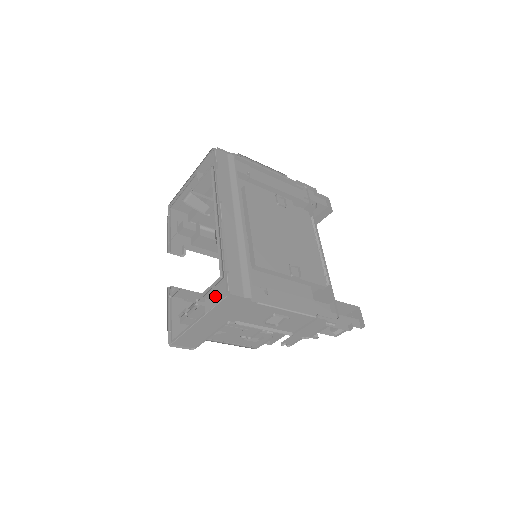
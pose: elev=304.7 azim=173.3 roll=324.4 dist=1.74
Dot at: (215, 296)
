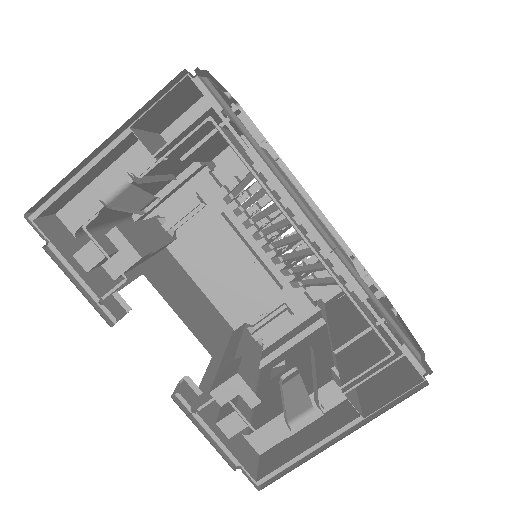
Dot at: occluded
